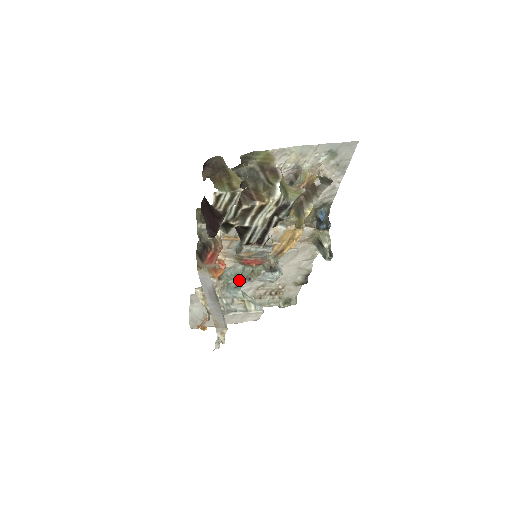
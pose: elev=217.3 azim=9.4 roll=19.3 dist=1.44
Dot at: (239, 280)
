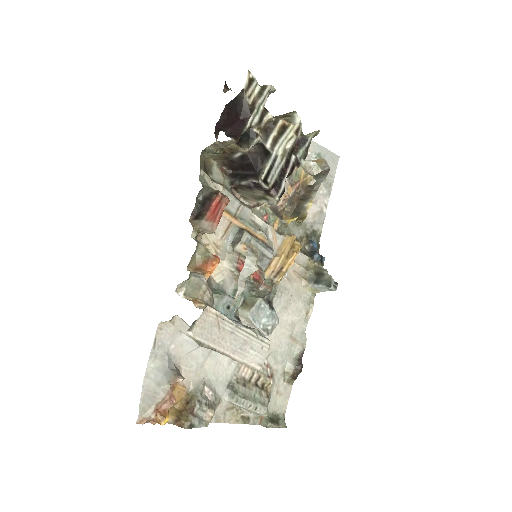
Dot at: (232, 298)
